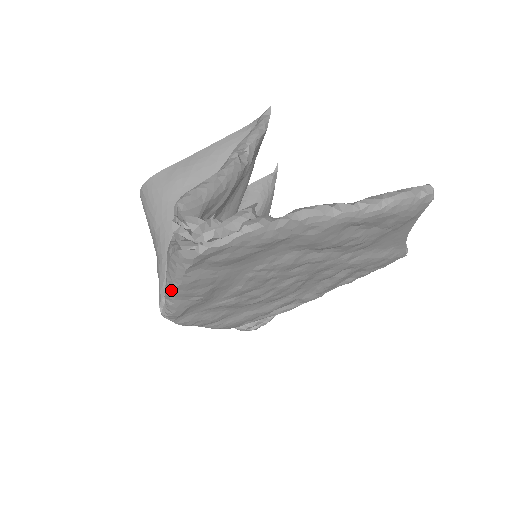
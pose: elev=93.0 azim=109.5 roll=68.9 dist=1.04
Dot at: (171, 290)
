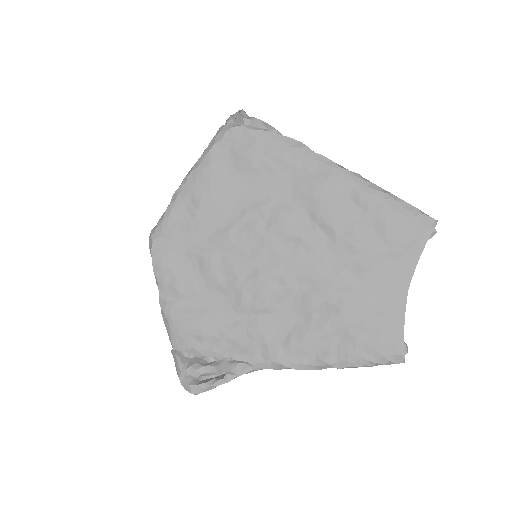
Dot at: (186, 178)
